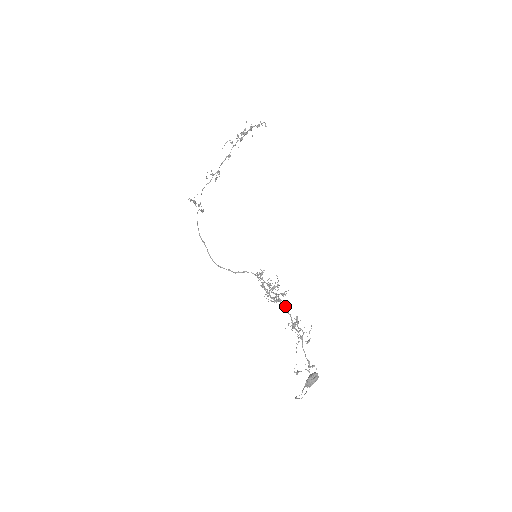
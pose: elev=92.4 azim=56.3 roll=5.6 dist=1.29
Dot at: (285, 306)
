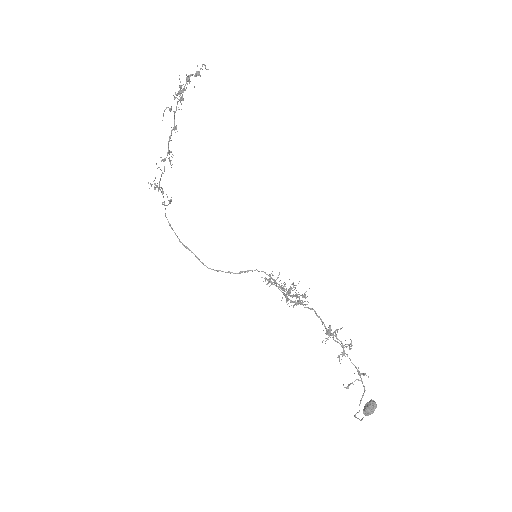
Dot at: (310, 308)
